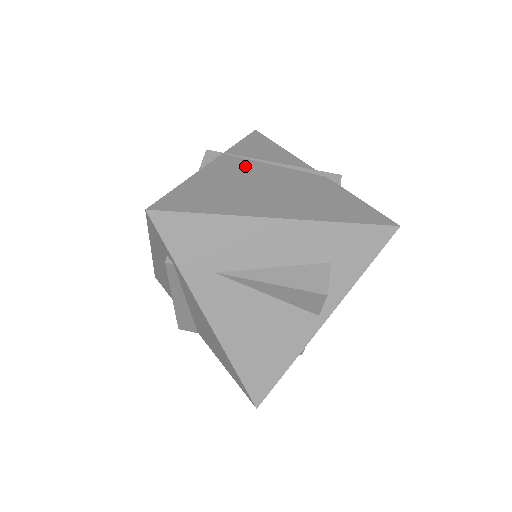
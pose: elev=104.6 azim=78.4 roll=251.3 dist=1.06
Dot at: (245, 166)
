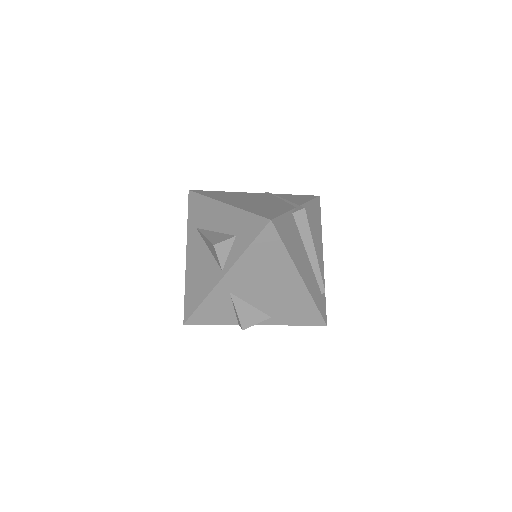
Dot at: (266, 196)
